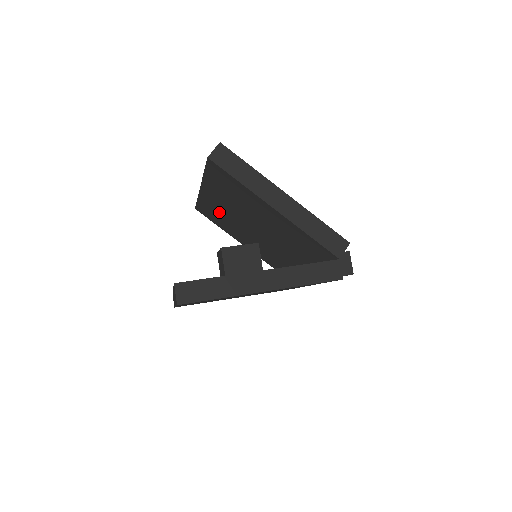
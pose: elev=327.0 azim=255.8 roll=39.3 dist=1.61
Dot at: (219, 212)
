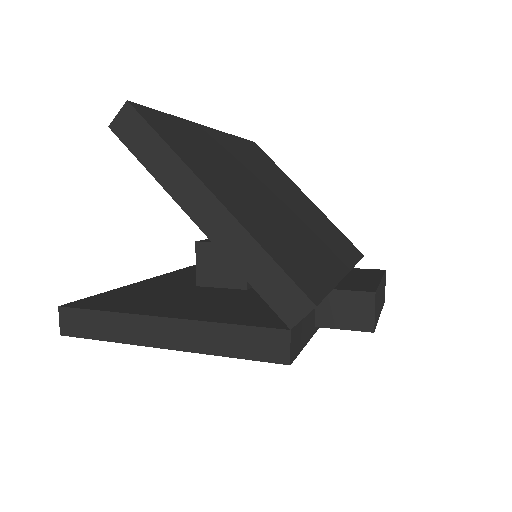
Dot at: occluded
